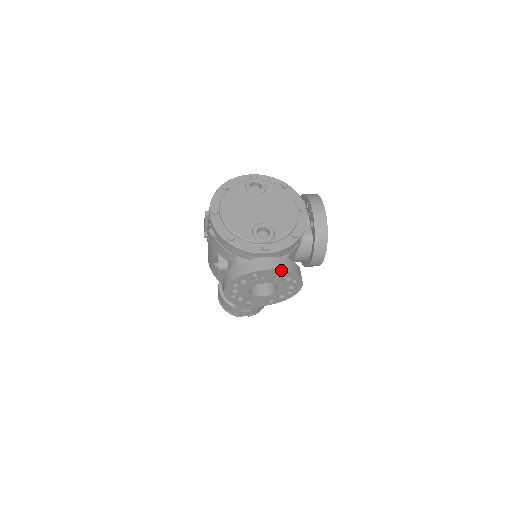
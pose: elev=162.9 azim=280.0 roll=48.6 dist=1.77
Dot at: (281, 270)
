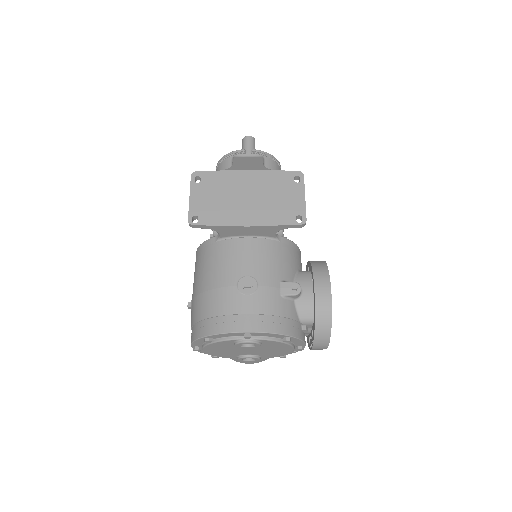
Dot at: (261, 361)
